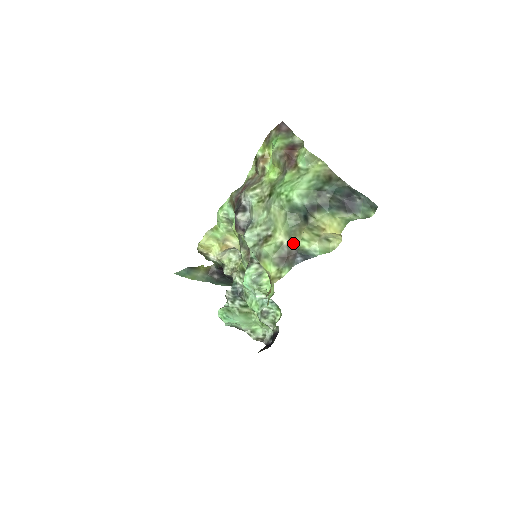
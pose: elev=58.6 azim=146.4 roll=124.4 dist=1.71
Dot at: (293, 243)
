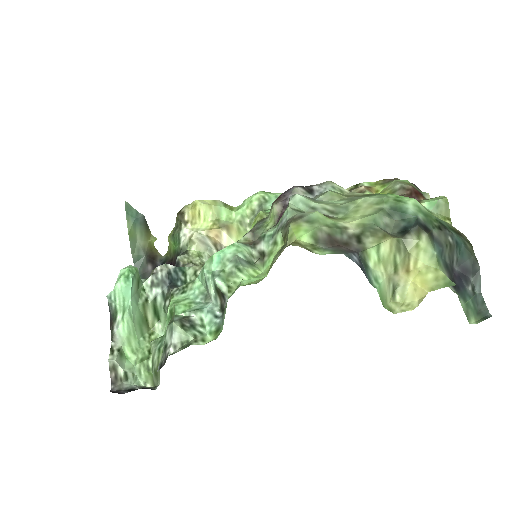
Dot at: (362, 239)
